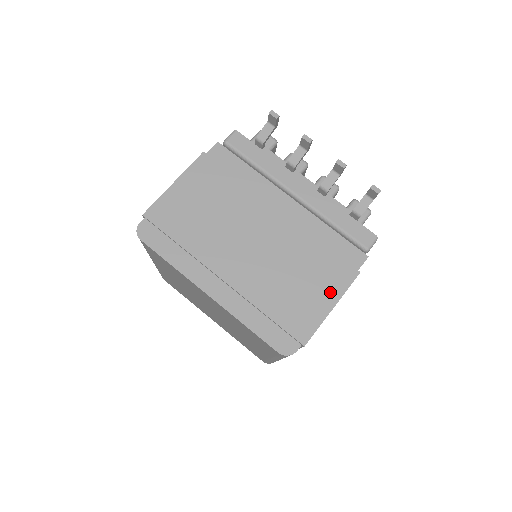
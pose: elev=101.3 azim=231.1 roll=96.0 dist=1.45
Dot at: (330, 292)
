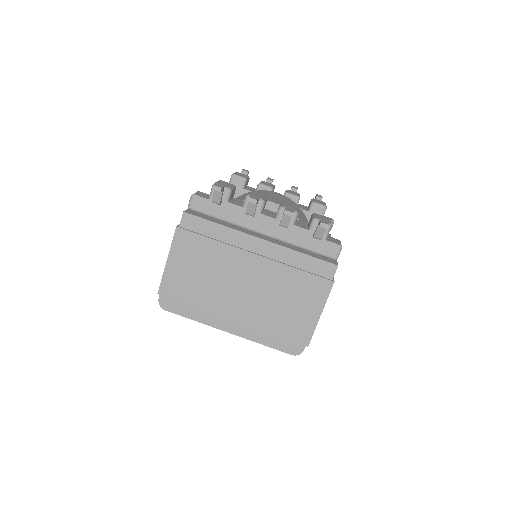
Dot at: (315, 304)
